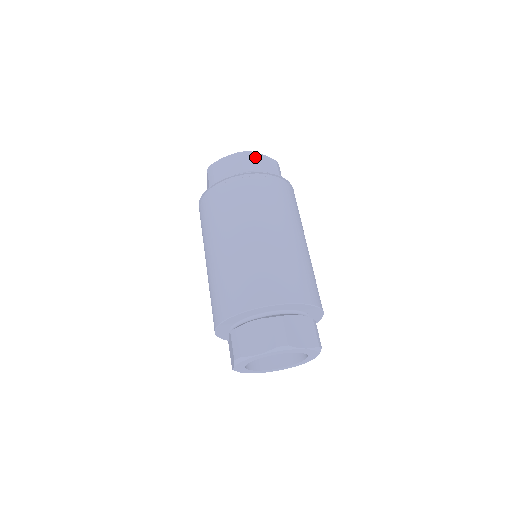
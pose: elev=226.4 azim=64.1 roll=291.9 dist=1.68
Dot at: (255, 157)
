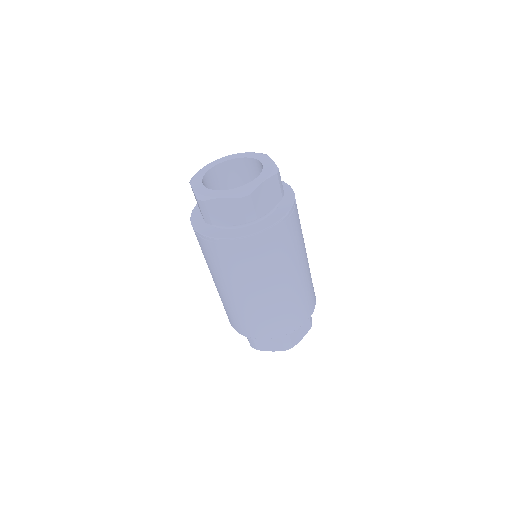
Dot at: (257, 196)
